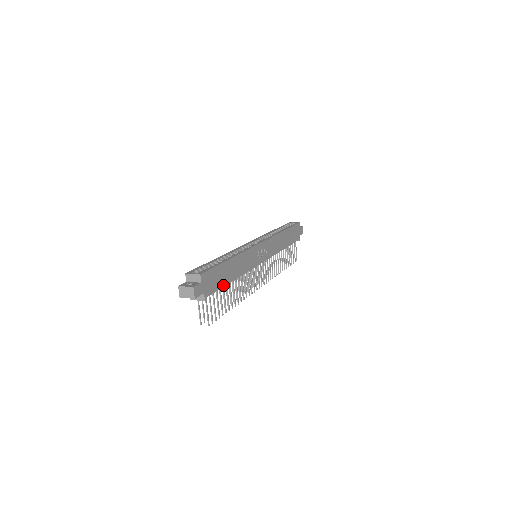
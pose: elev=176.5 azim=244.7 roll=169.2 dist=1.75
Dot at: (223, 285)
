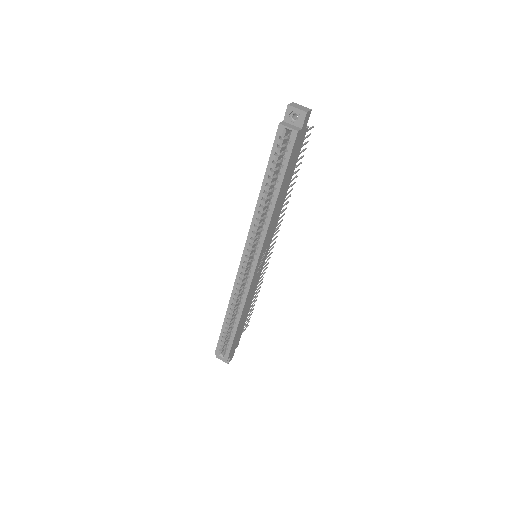
Dot at: occluded
